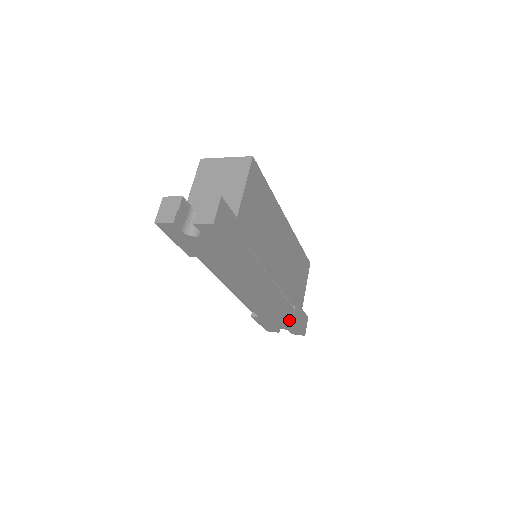
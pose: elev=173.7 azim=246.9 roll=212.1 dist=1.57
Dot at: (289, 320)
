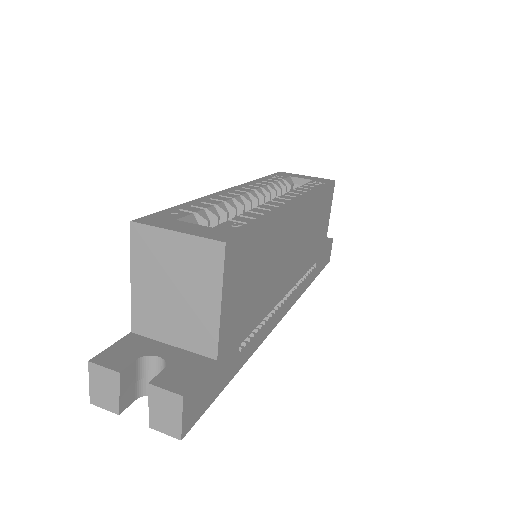
Dot at: occluded
